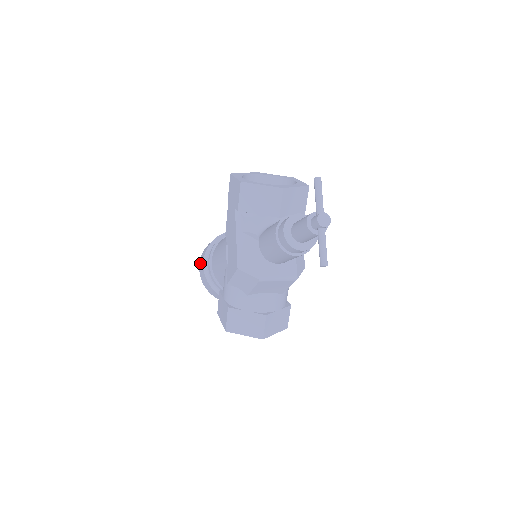
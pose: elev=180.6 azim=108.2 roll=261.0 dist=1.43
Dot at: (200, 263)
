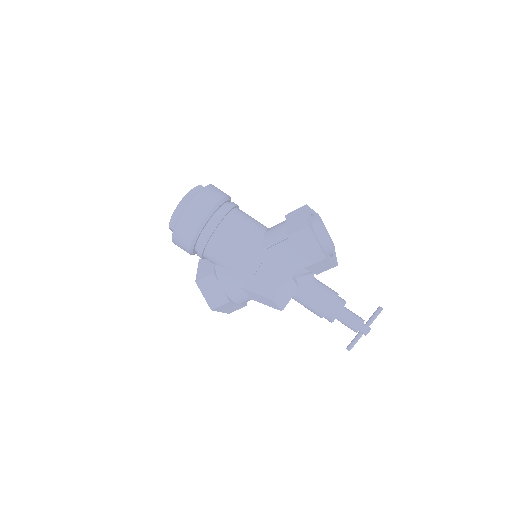
Dot at: (185, 220)
